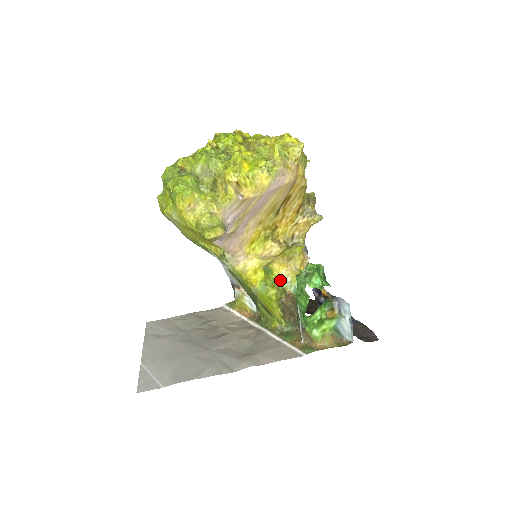
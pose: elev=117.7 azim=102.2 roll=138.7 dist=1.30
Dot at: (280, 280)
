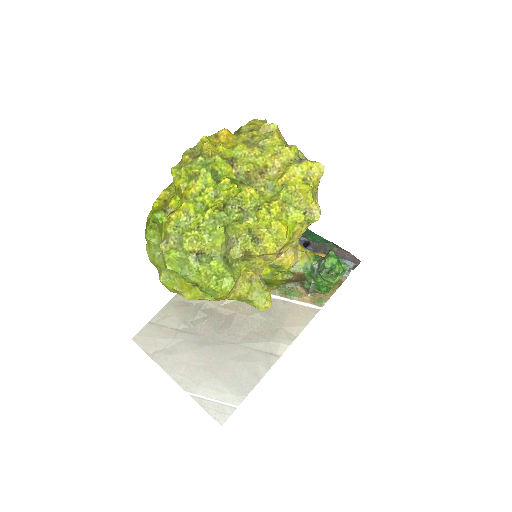
Dot at: (289, 269)
